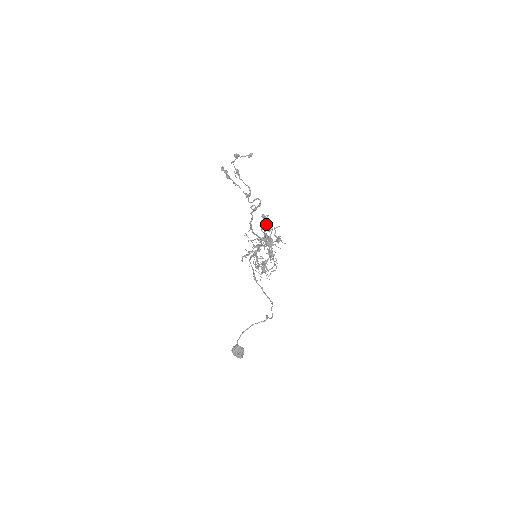
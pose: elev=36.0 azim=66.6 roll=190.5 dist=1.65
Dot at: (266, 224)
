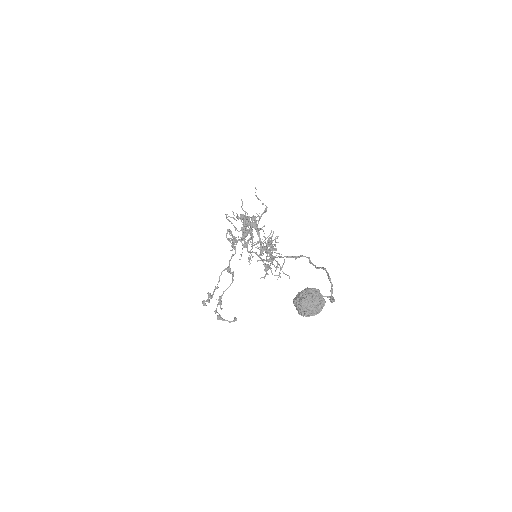
Dot at: occluded
